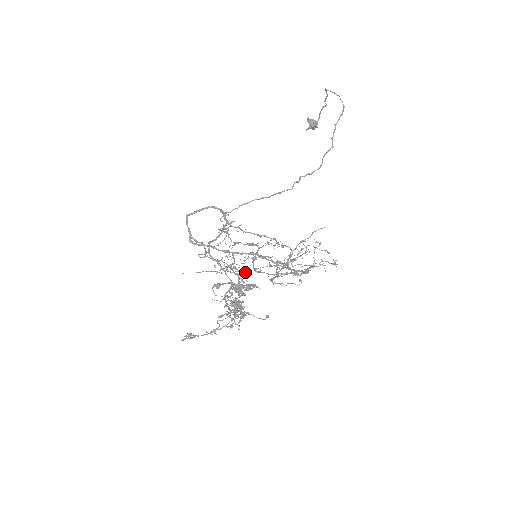
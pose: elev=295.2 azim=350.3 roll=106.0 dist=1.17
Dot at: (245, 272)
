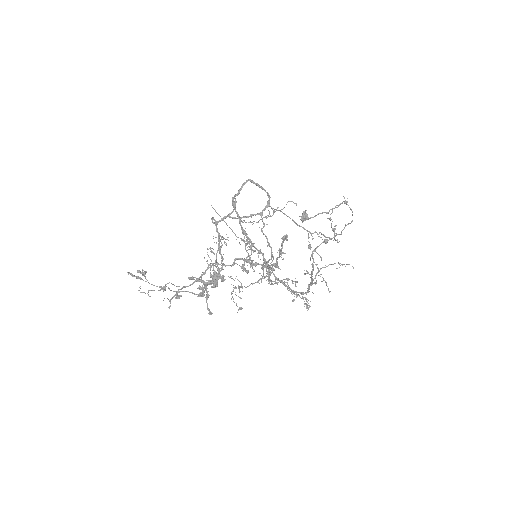
Dot at: occluded
